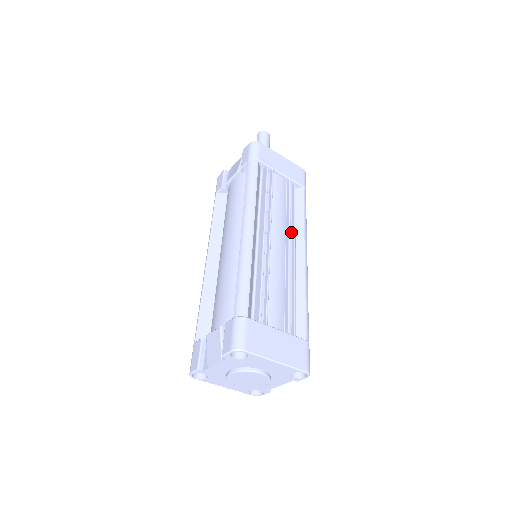
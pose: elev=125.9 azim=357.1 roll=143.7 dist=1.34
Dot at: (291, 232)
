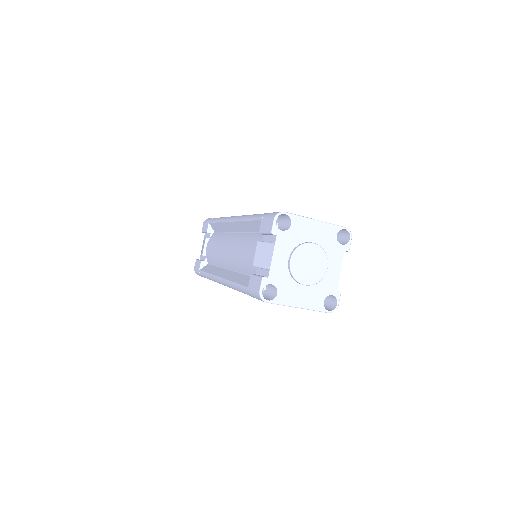
Dot at: occluded
